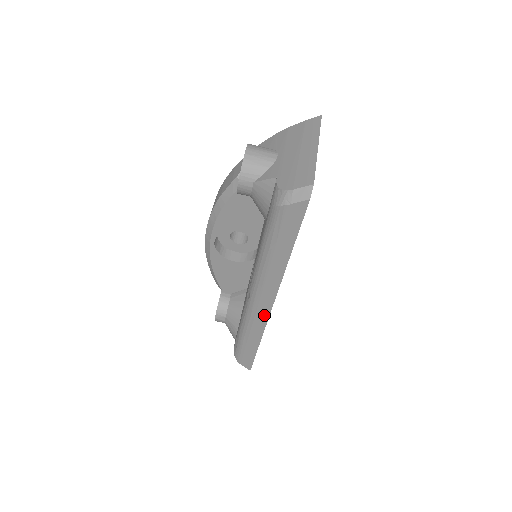
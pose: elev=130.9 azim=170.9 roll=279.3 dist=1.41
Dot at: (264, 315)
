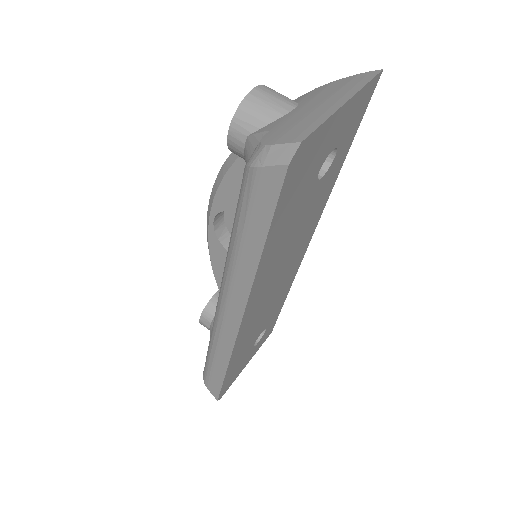
Dot at: (231, 334)
